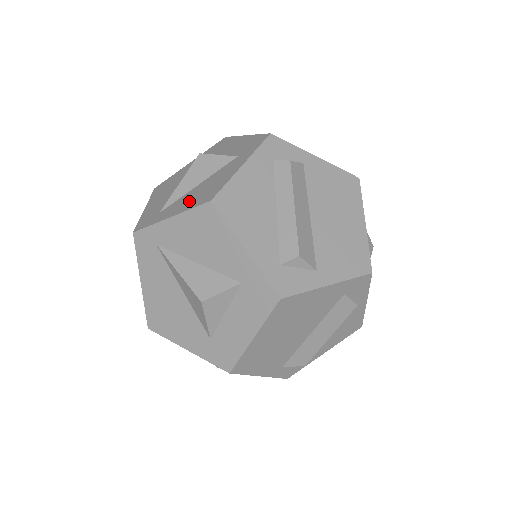
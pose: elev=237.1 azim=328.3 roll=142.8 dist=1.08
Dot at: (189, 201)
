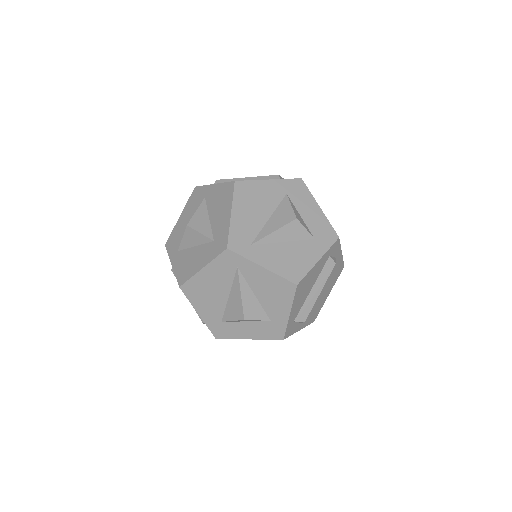
Dot at: (278, 262)
